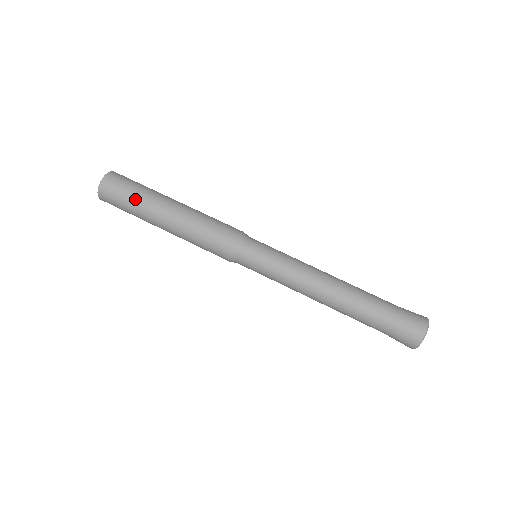
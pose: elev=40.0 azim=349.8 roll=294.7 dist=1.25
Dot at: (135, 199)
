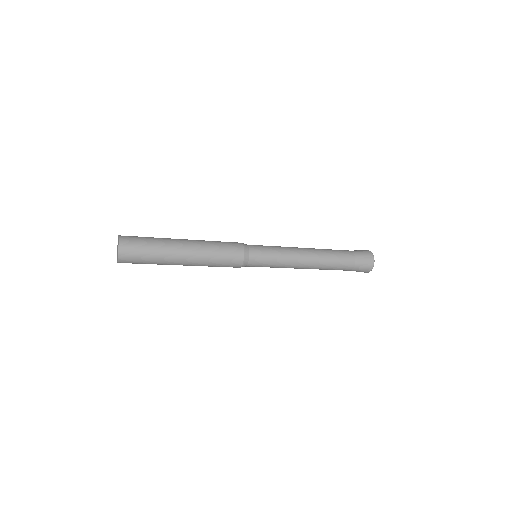
Dot at: (155, 254)
